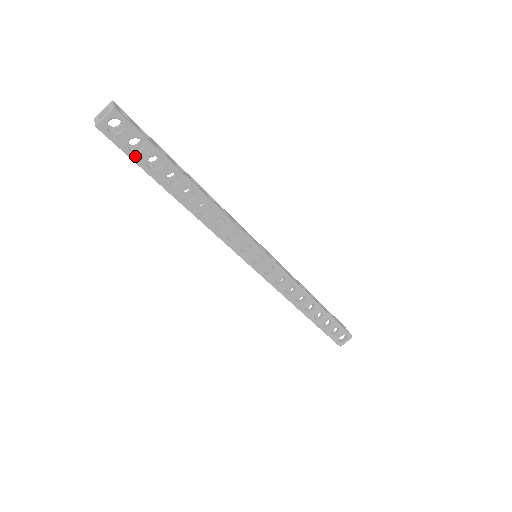
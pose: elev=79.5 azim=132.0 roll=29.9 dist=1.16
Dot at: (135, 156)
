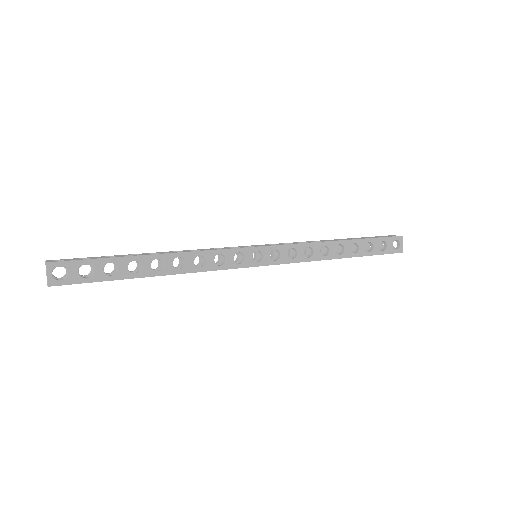
Dot at: (93, 278)
